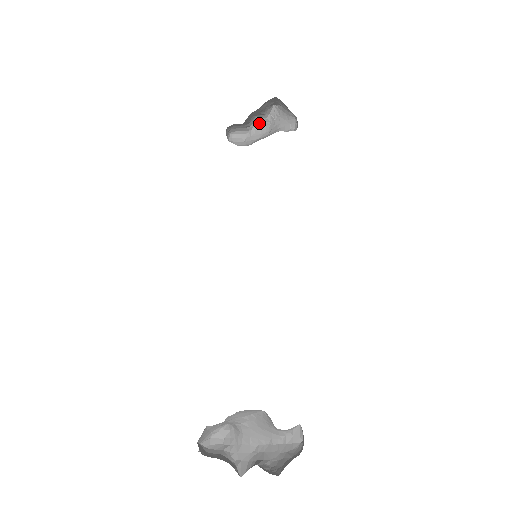
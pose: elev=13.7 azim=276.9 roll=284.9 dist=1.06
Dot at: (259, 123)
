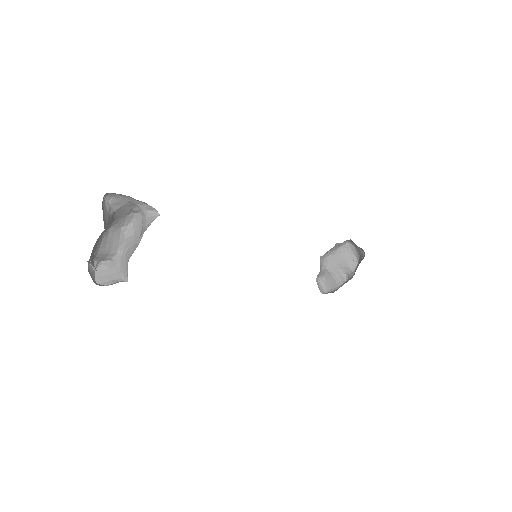
Dot at: (348, 280)
